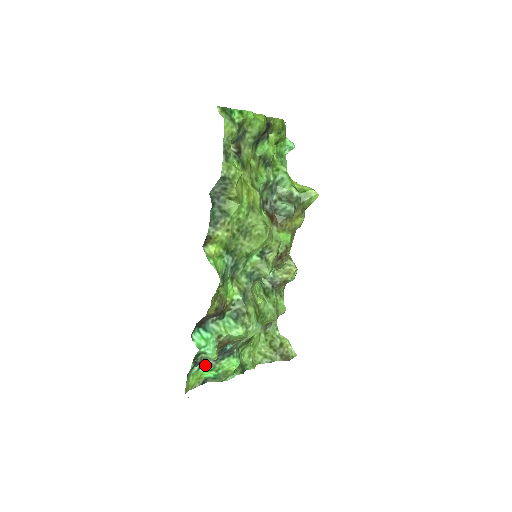
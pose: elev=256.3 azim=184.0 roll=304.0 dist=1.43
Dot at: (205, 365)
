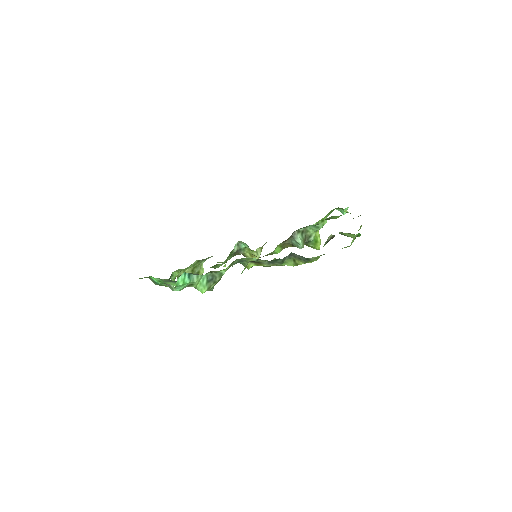
Dot at: (162, 279)
